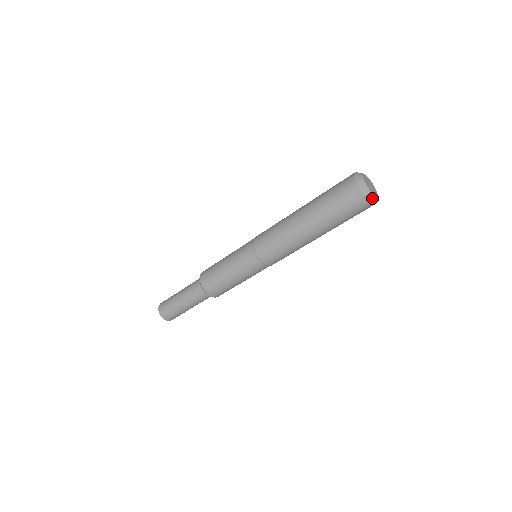
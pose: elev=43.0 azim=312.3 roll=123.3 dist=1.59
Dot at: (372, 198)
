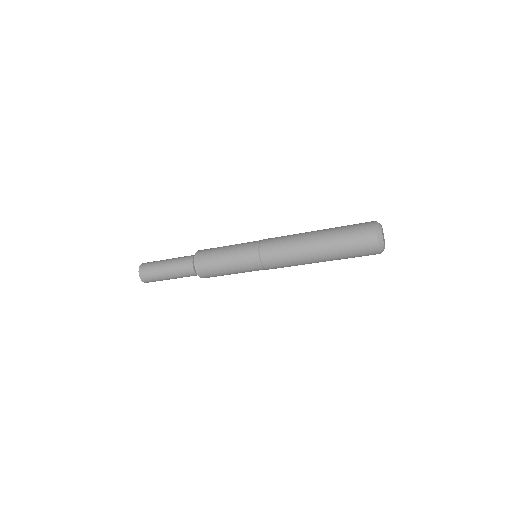
Dot at: (383, 250)
